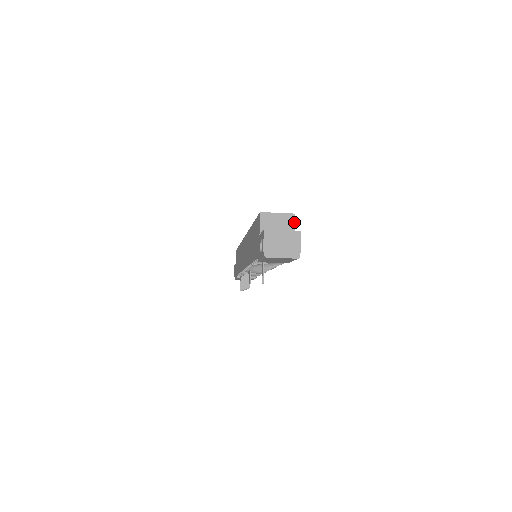
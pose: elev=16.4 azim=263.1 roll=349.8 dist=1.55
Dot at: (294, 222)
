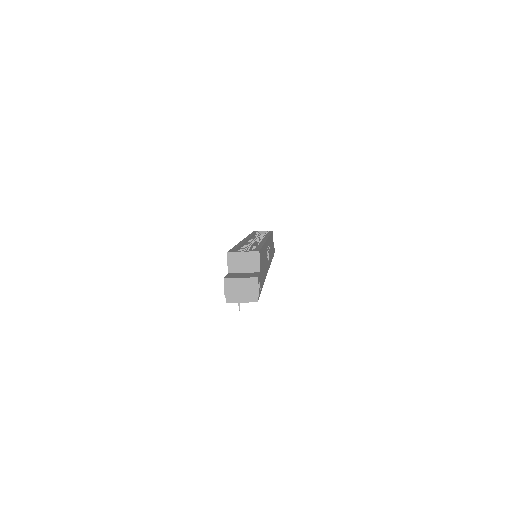
Dot at: (259, 259)
